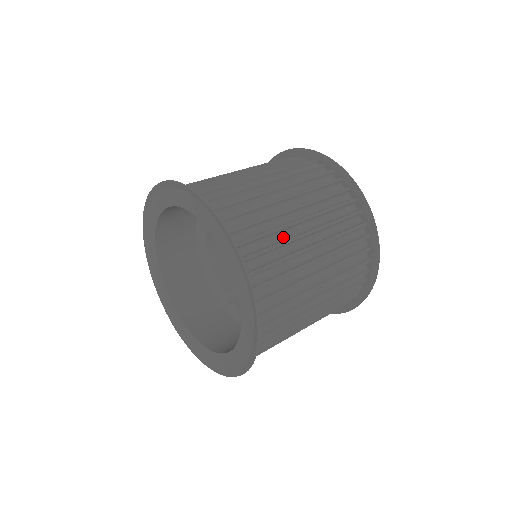
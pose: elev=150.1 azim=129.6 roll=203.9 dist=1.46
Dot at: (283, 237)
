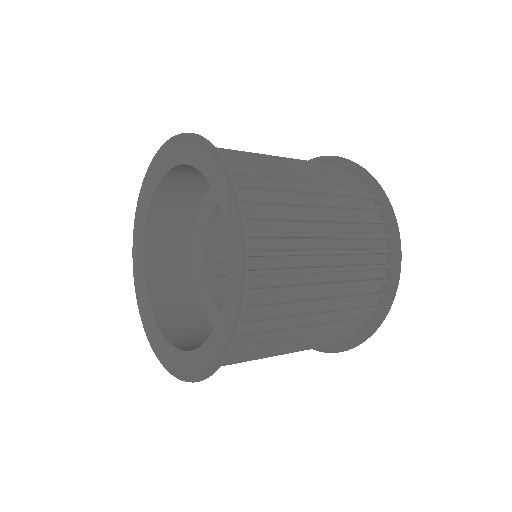
Dot at: occluded
